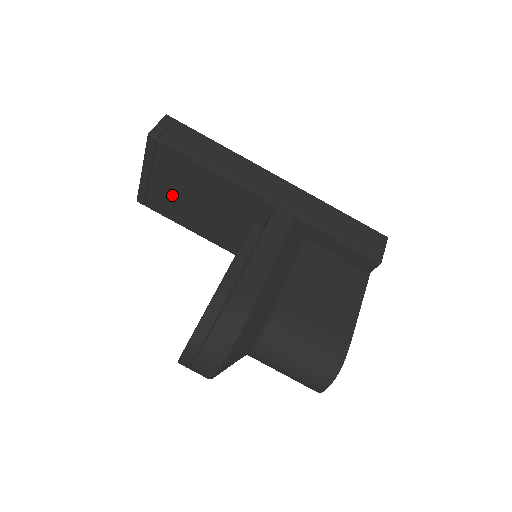
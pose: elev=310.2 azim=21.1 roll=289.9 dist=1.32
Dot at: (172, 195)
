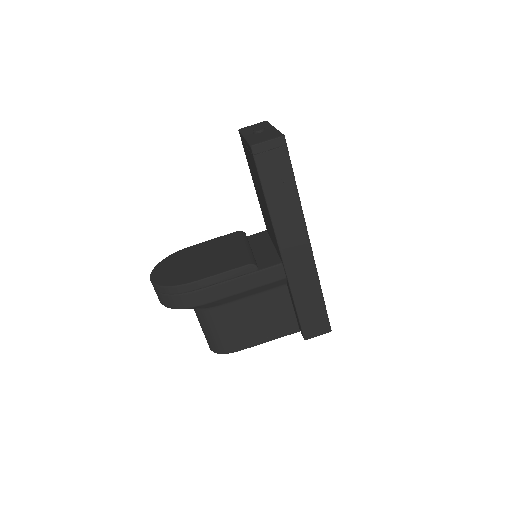
Dot at: (251, 167)
